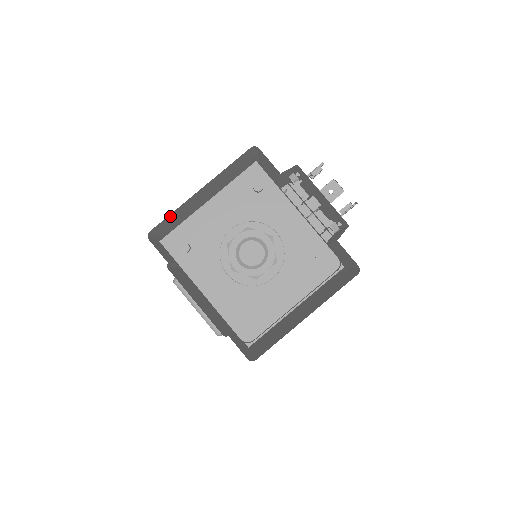
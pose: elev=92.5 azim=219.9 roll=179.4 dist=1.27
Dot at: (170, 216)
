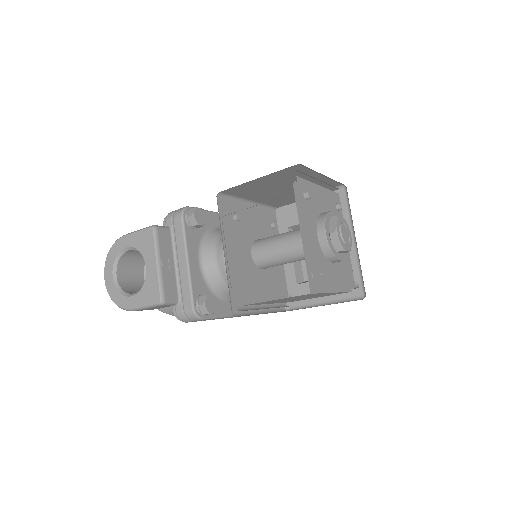
Dot at: (302, 170)
